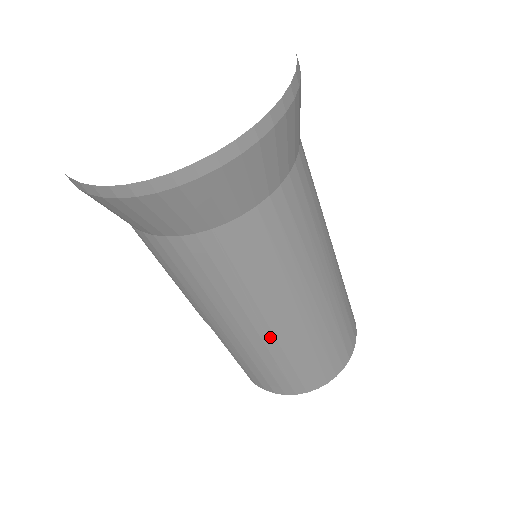
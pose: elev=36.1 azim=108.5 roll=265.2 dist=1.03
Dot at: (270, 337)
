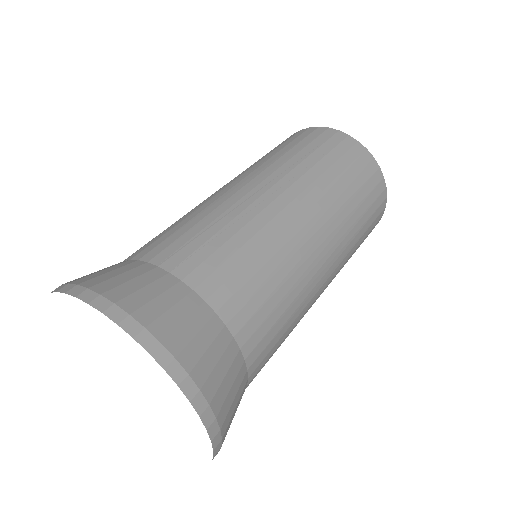
Dot at: occluded
